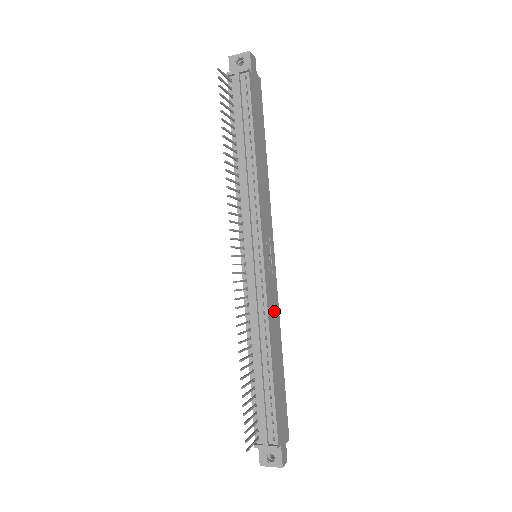
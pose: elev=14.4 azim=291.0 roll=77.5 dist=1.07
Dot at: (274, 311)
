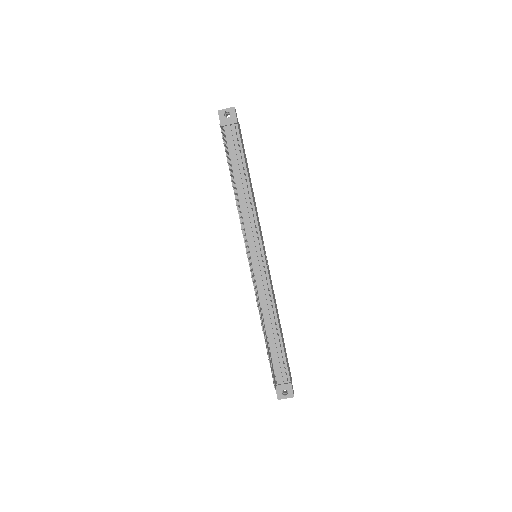
Dot at: (273, 293)
